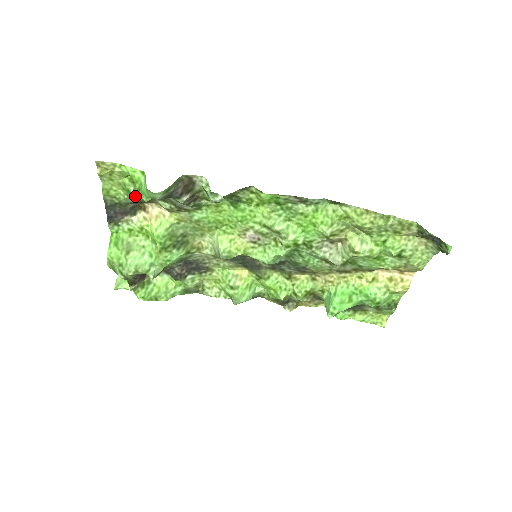
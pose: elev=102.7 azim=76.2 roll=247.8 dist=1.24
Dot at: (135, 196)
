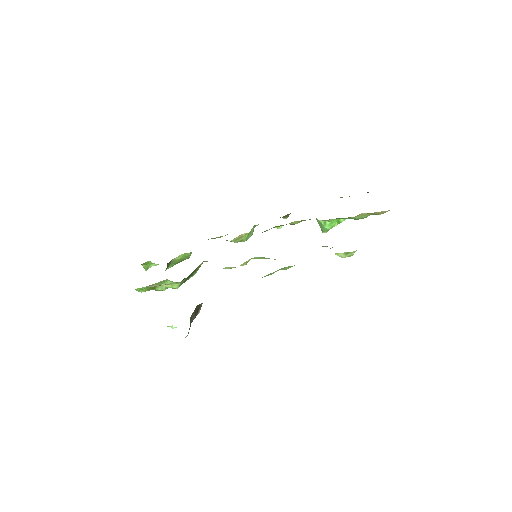
Dot at: occluded
